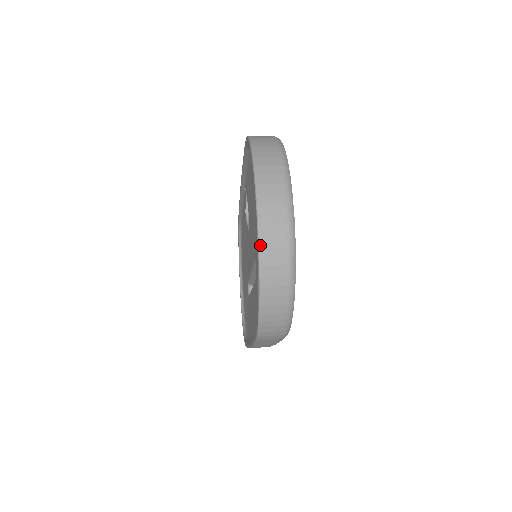
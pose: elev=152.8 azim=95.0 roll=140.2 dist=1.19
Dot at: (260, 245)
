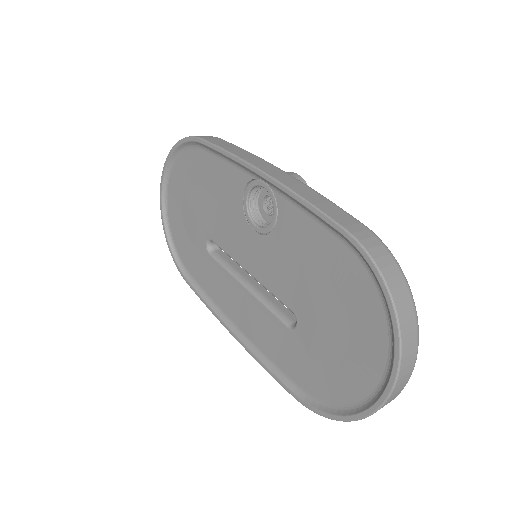
Dot at: occluded
